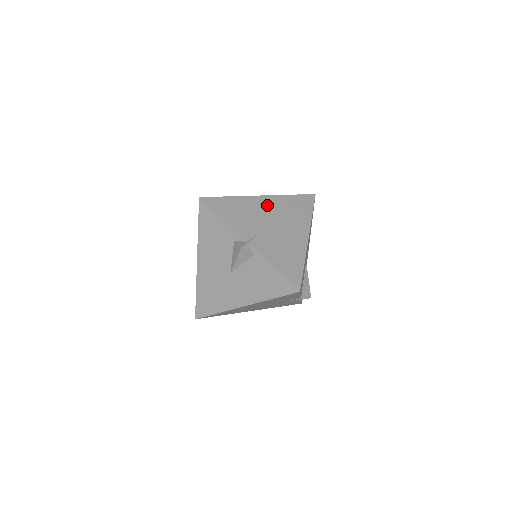
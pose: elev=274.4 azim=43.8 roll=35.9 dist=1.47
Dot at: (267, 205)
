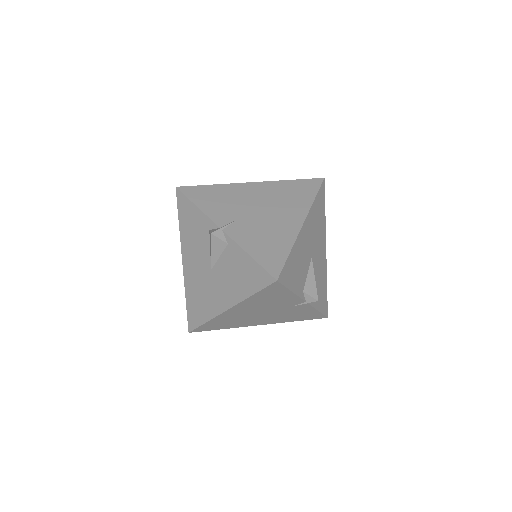
Dot at: (257, 191)
